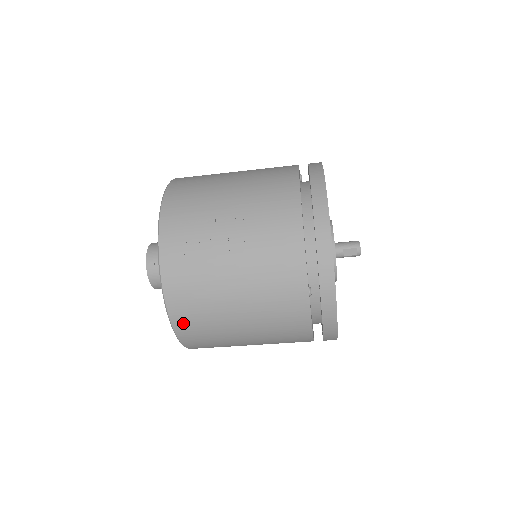
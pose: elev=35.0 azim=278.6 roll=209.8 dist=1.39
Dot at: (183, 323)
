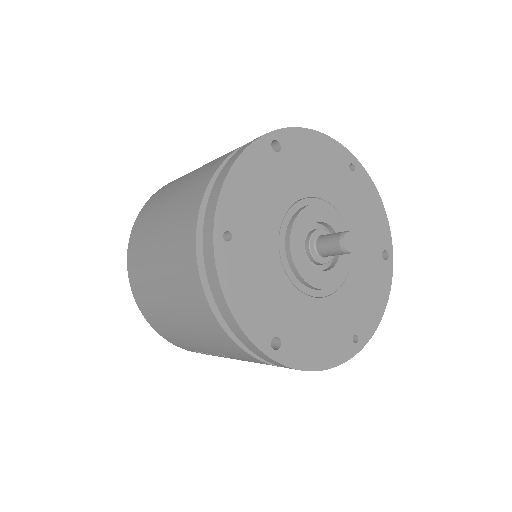
Dot at: occluded
